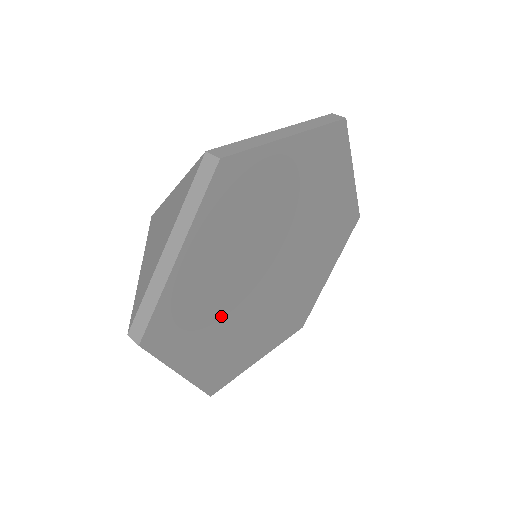
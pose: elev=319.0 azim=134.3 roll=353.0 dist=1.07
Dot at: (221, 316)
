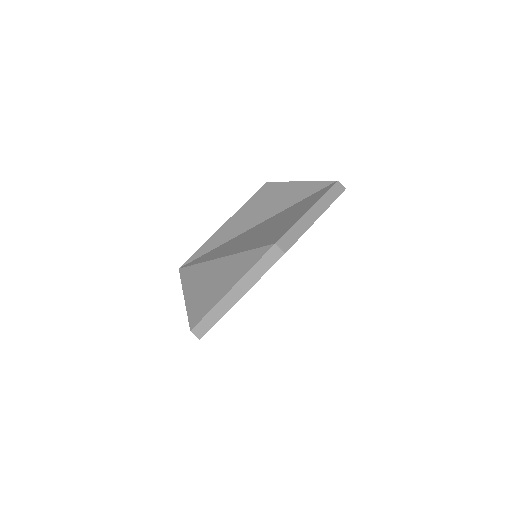
Dot at: occluded
